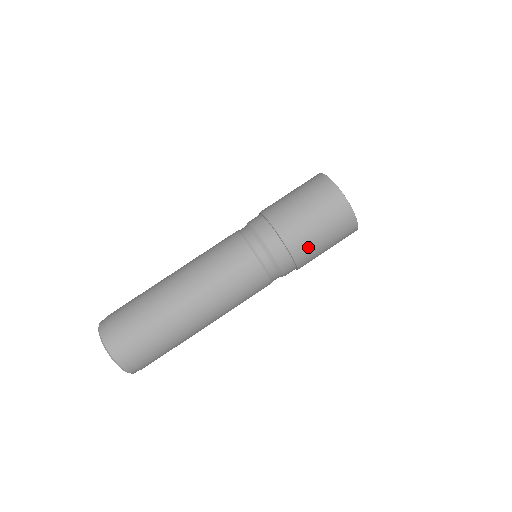
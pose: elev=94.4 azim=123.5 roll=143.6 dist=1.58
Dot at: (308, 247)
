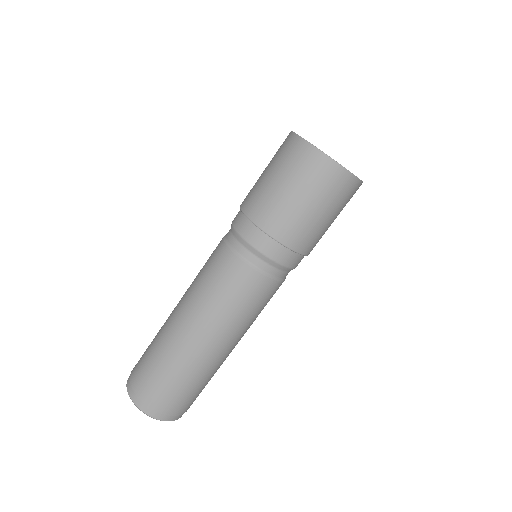
Dot at: occluded
